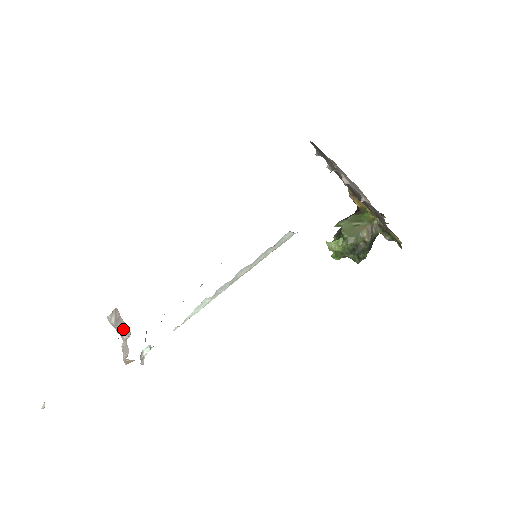
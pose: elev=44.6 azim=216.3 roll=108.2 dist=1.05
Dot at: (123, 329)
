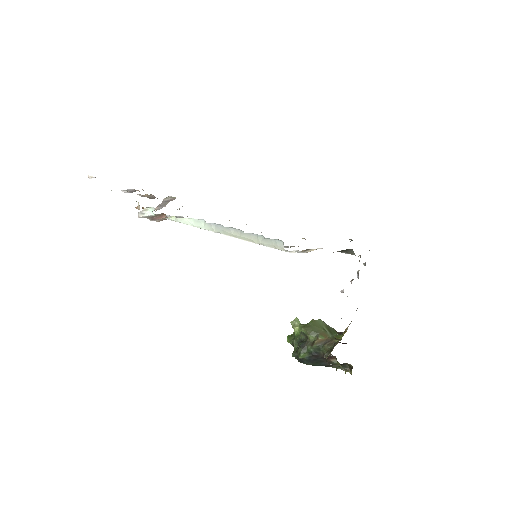
Dot at: (162, 206)
